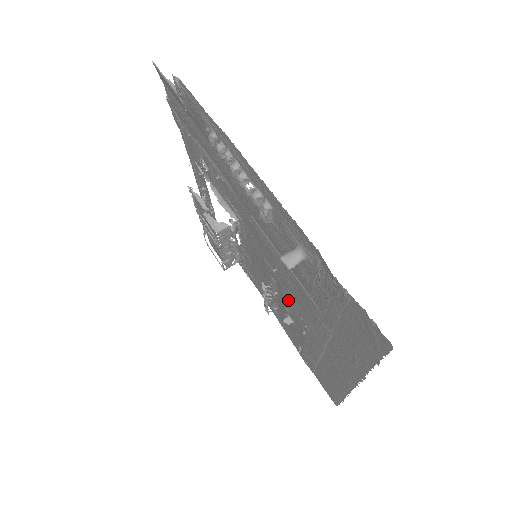
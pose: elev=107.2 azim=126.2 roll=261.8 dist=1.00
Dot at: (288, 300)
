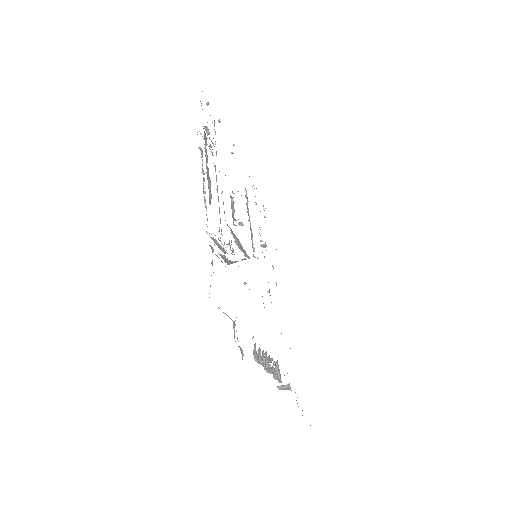
Dot at: occluded
